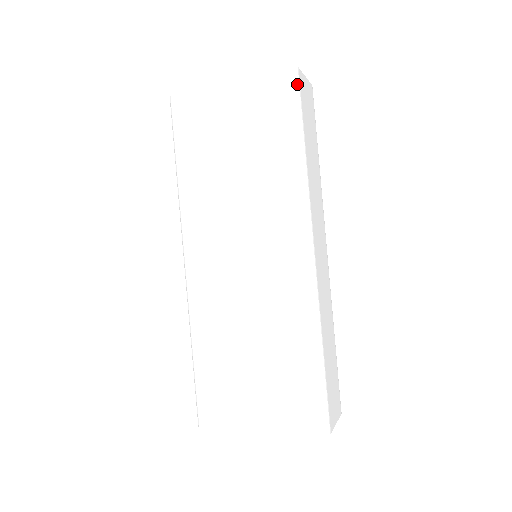
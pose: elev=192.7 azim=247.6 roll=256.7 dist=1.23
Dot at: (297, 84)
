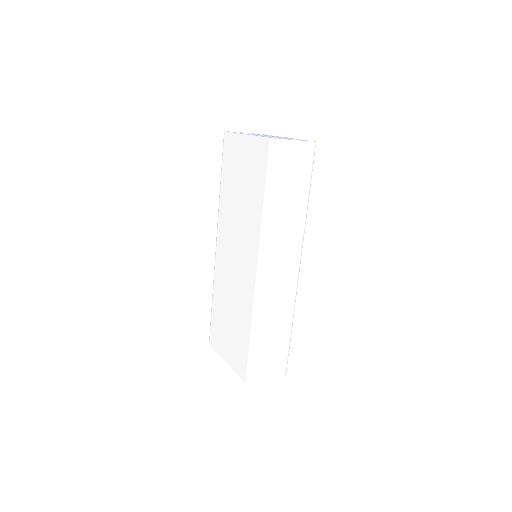
Dot at: (275, 153)
